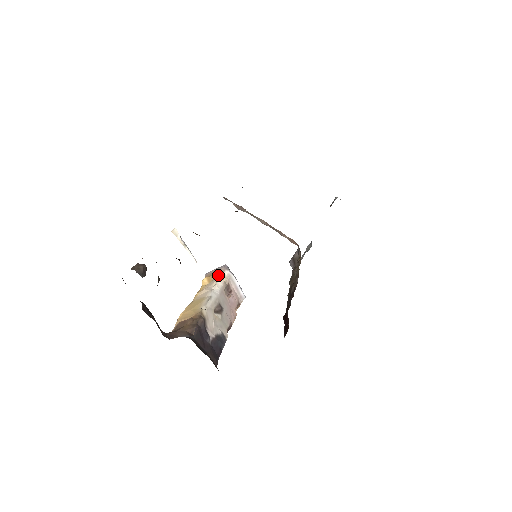
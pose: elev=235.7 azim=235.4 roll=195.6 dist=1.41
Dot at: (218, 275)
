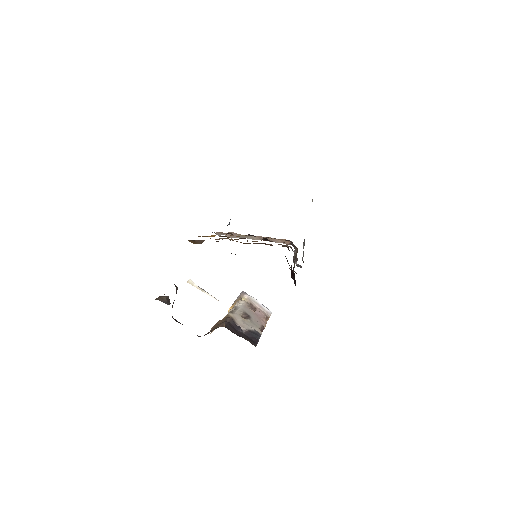
Dot at: occluded
